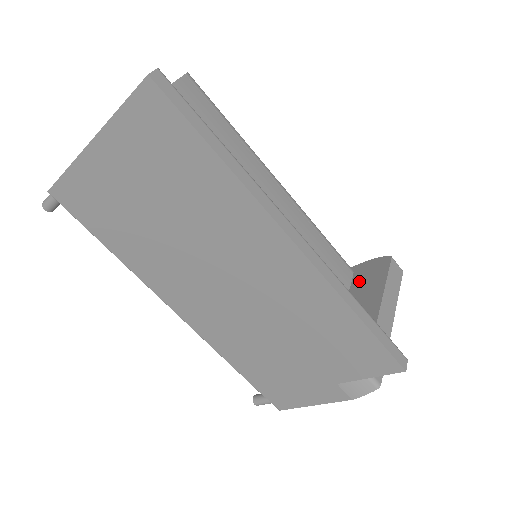
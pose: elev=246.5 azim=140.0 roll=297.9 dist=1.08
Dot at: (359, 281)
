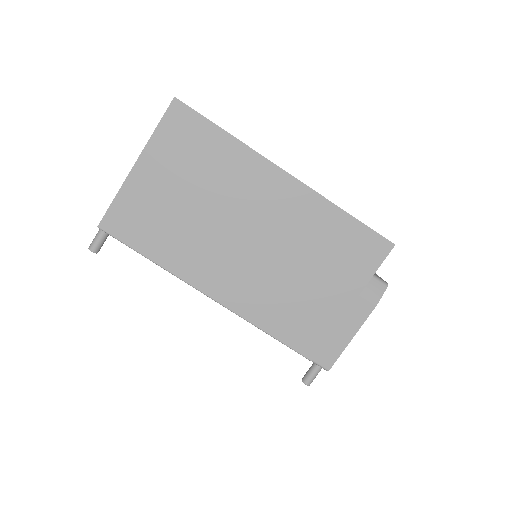
Dot at: occluded
